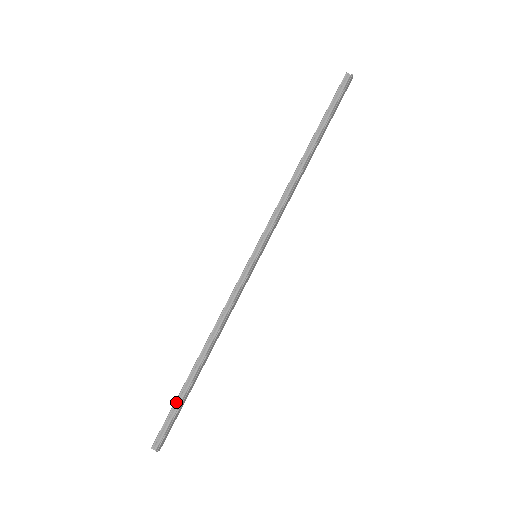
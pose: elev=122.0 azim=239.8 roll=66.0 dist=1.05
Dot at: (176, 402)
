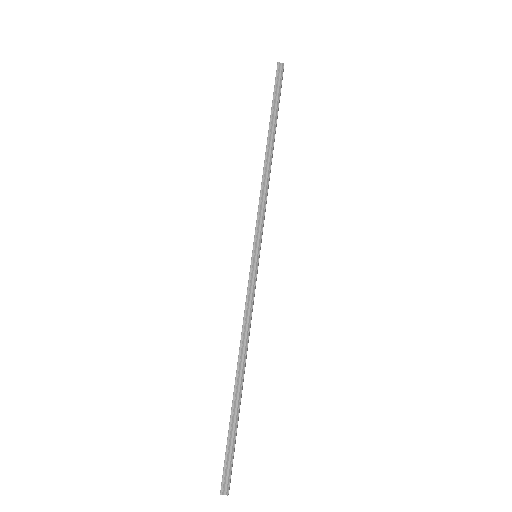
Dot at: (229, 433)
